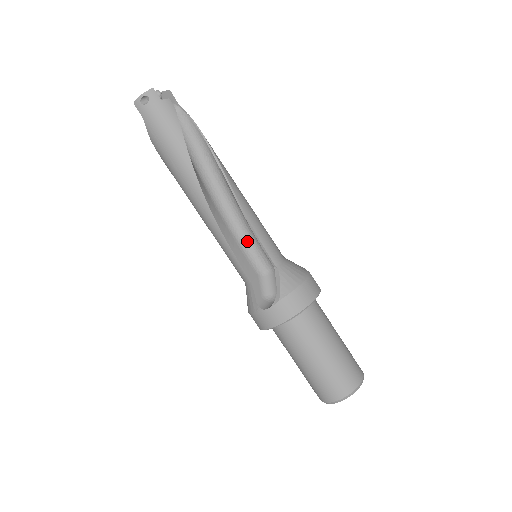
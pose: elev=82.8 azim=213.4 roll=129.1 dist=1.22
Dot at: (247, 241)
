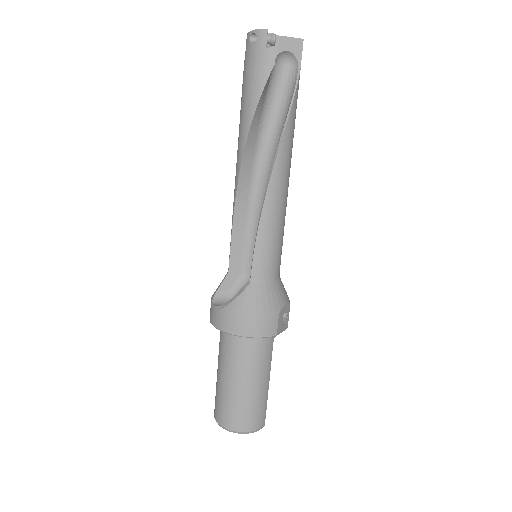
Dot at: occluded
